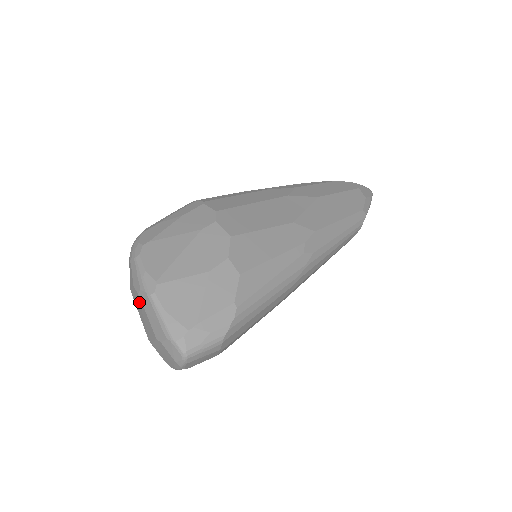
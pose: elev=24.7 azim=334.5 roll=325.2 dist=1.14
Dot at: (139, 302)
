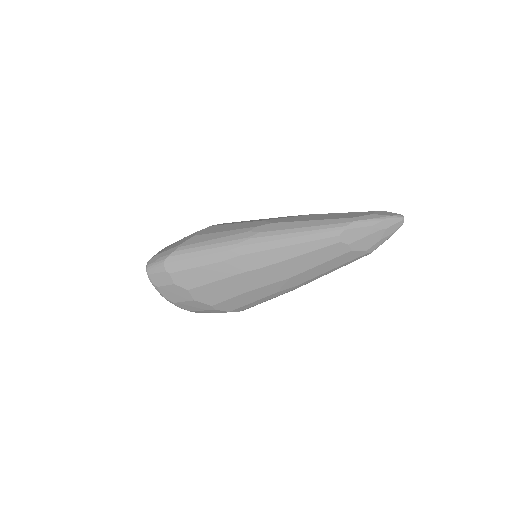
Dot at: occluded
